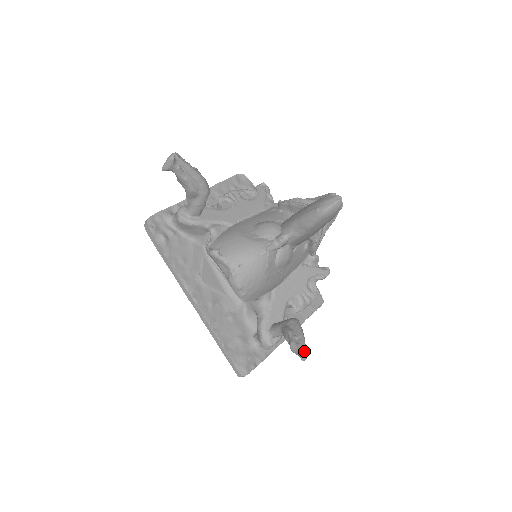
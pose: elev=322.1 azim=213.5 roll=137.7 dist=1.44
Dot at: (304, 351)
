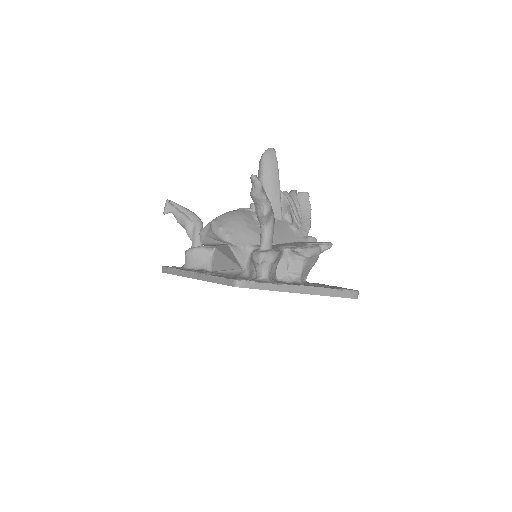
Dot at: occluded
